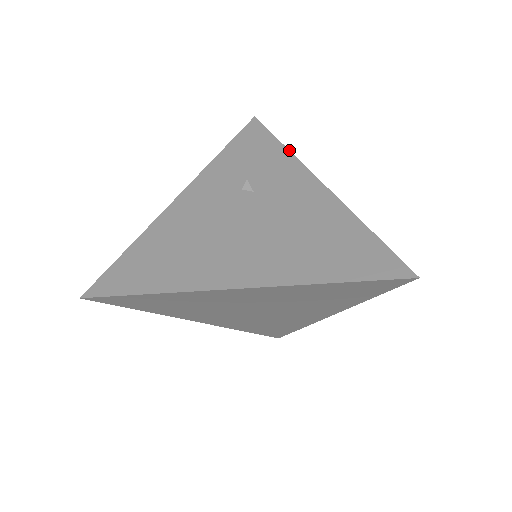
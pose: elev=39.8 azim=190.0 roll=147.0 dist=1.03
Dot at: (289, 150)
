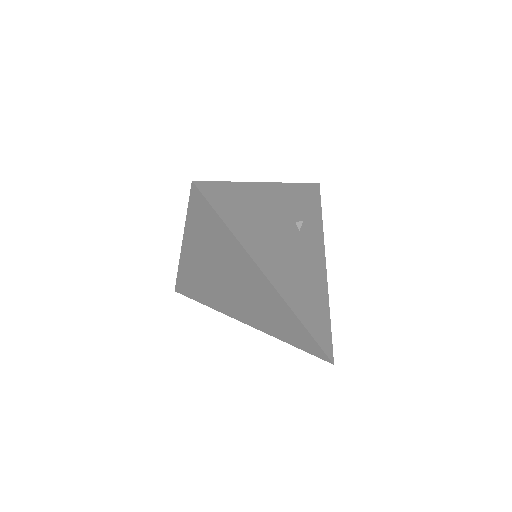
Dot at: occluded
